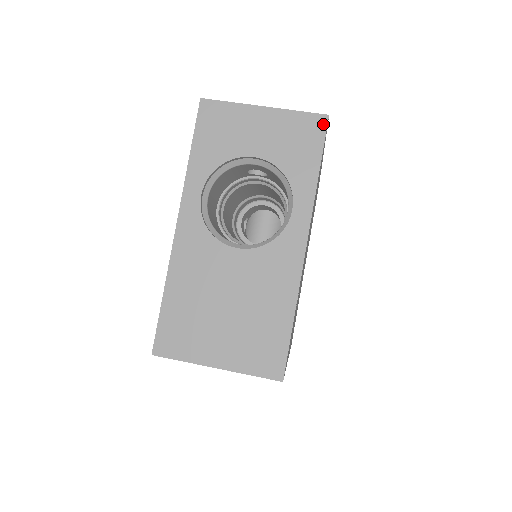
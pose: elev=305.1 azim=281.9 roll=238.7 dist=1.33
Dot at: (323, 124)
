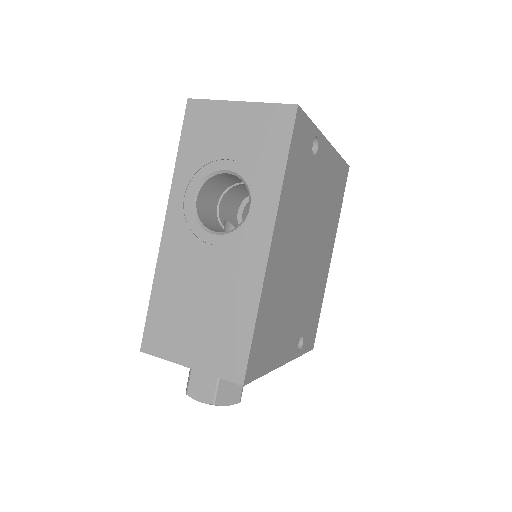
Dot at: occluded
